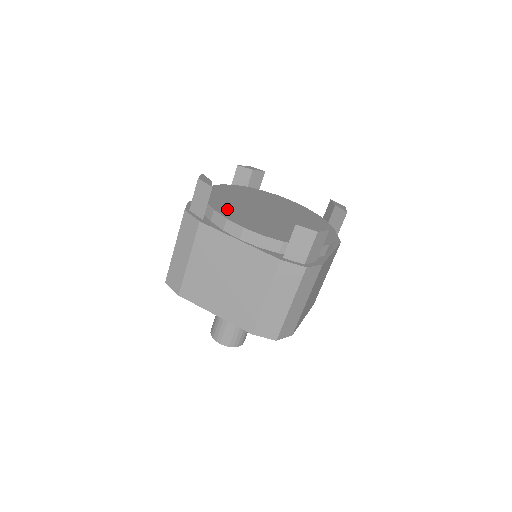
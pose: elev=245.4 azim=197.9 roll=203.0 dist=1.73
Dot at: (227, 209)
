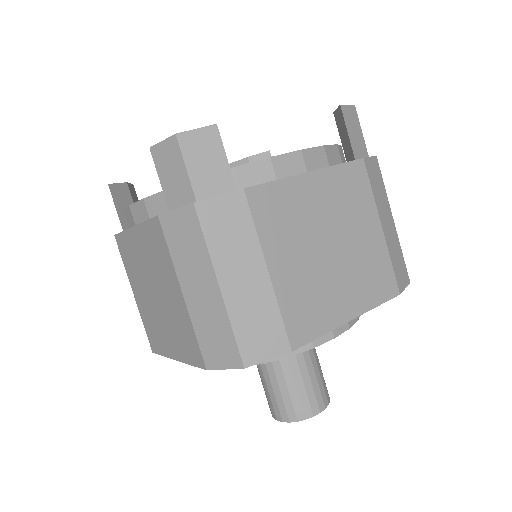
Dot at: occluded
